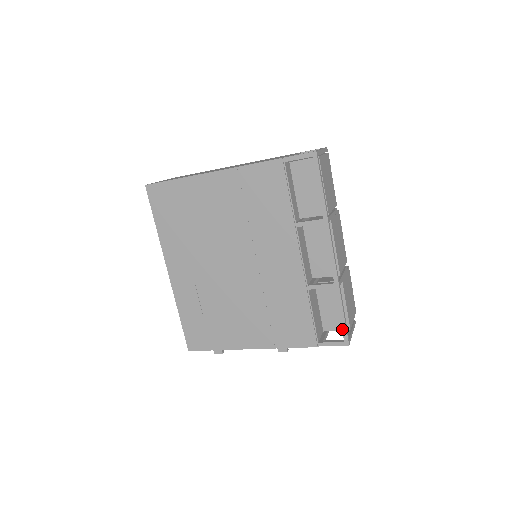
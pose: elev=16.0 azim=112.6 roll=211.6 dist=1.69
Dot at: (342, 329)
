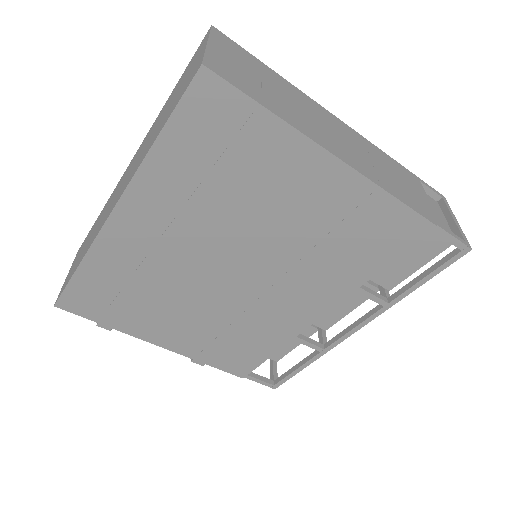
Dot at: (284, 378)
